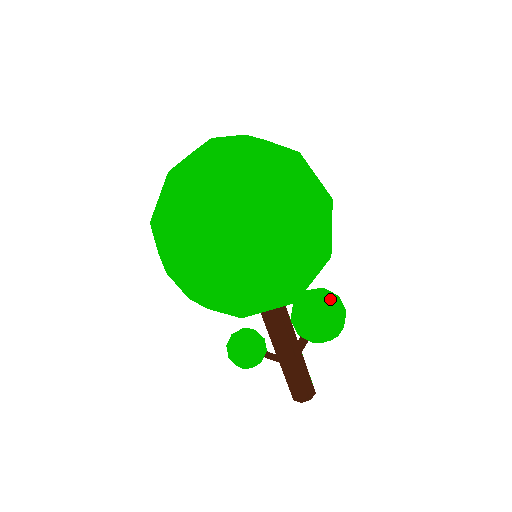
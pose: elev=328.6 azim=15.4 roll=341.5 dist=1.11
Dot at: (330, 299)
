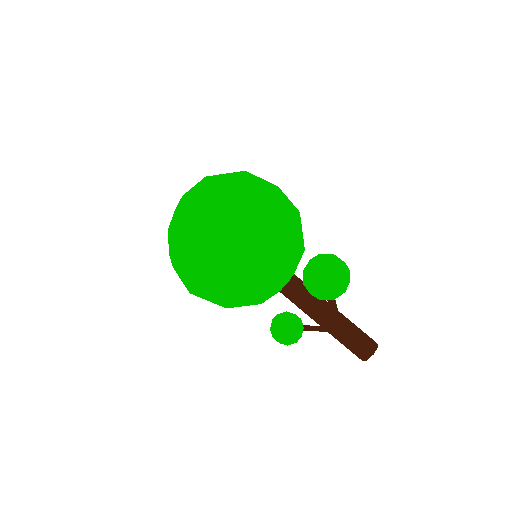
Dot at: (320, 259)
